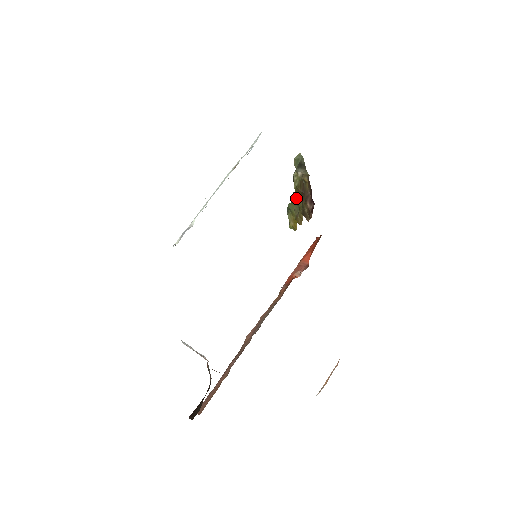
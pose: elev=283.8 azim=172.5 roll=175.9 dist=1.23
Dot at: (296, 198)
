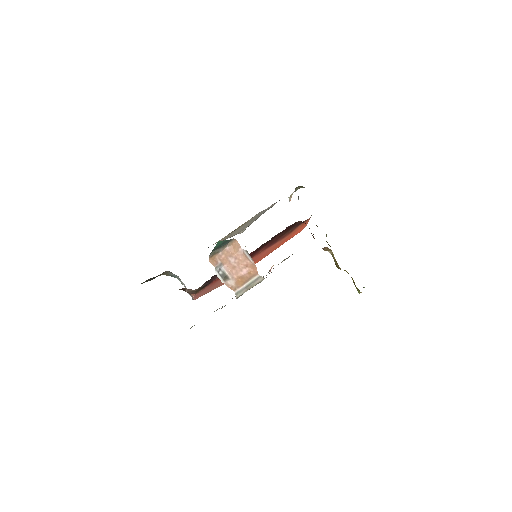
Dot at: occluded
